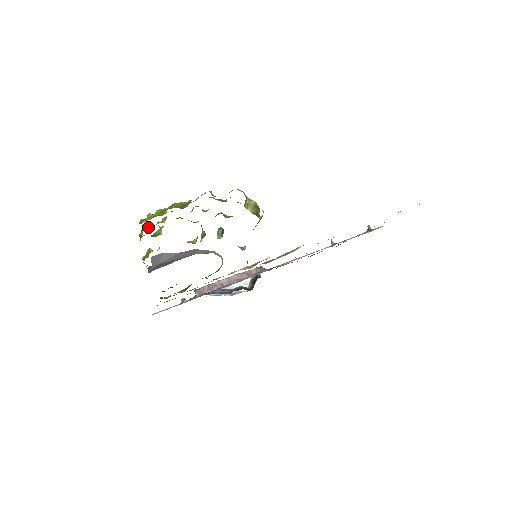
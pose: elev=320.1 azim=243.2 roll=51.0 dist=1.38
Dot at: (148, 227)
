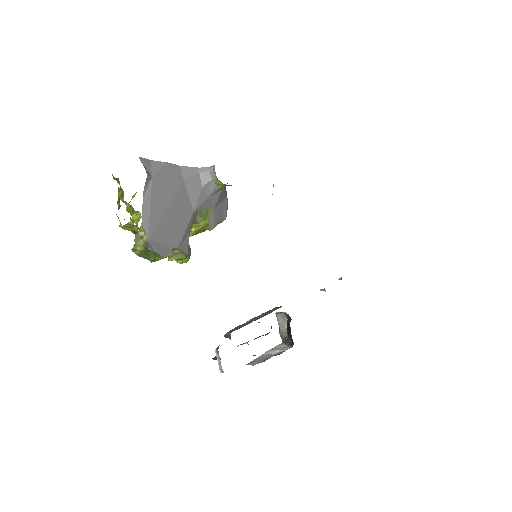
Dot at: occluded
